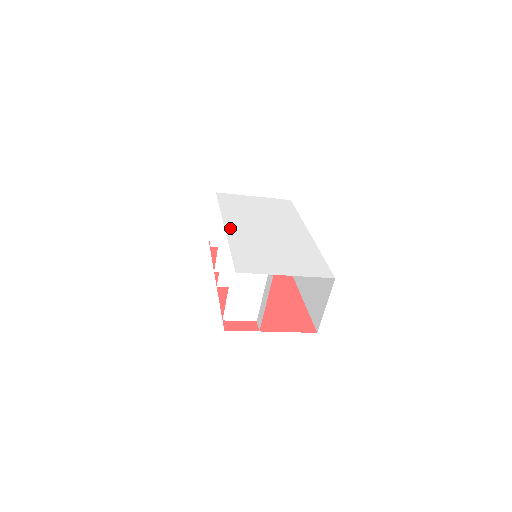
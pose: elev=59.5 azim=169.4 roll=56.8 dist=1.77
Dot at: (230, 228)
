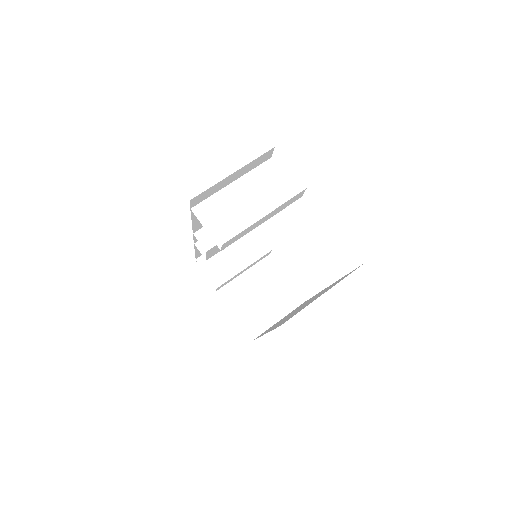
Dot at: occluded
